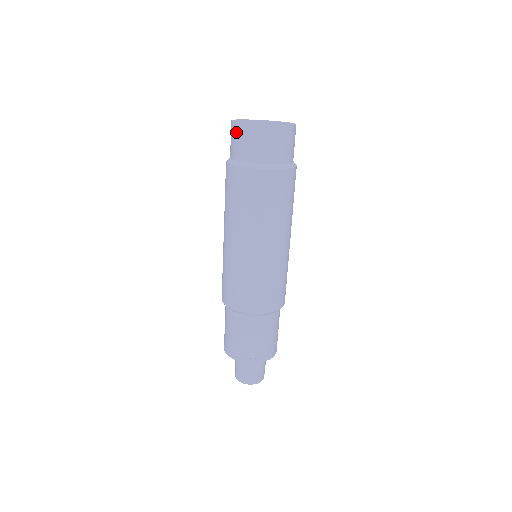
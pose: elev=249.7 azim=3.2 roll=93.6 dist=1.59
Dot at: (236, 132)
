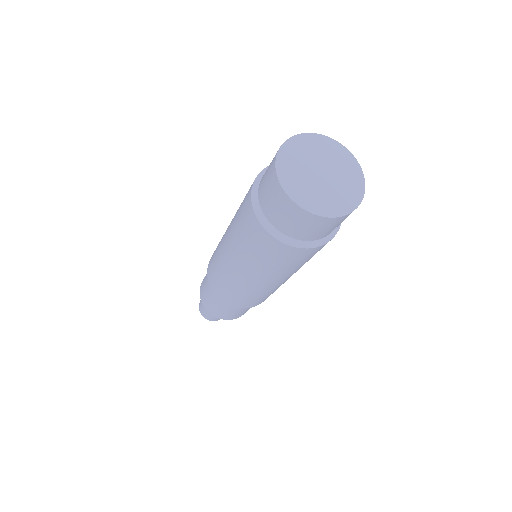
Dot at: (271, 163)
